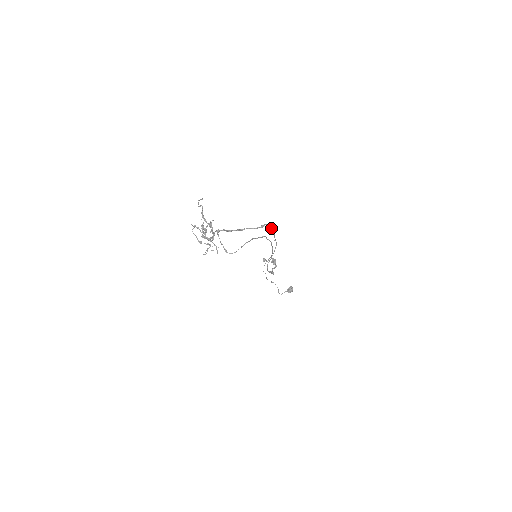
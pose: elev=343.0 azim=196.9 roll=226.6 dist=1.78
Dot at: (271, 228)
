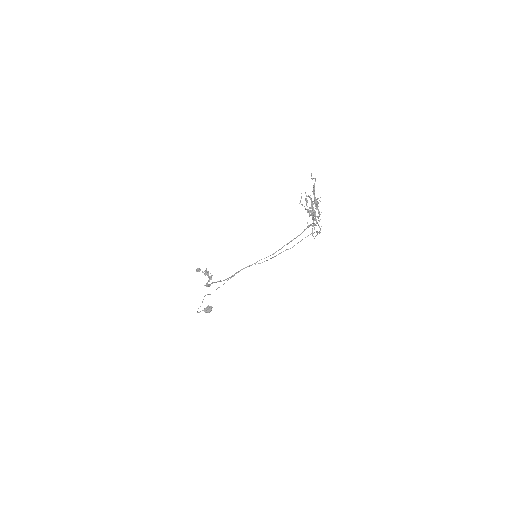
Dot at: occluded
